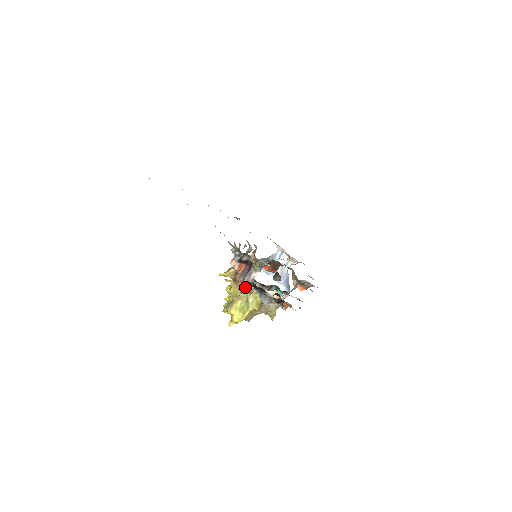
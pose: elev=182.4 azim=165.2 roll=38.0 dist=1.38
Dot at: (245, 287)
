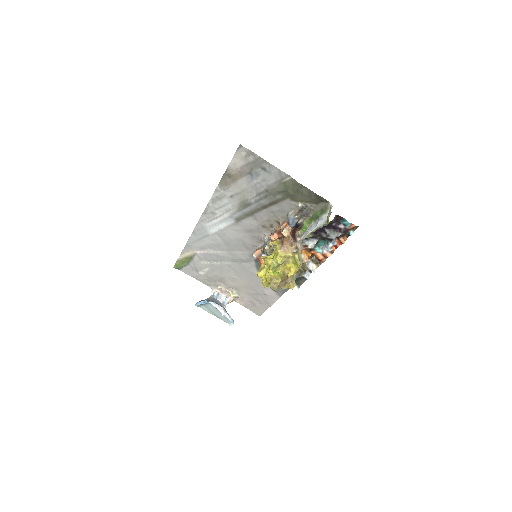
Dot at: (335, 216)
